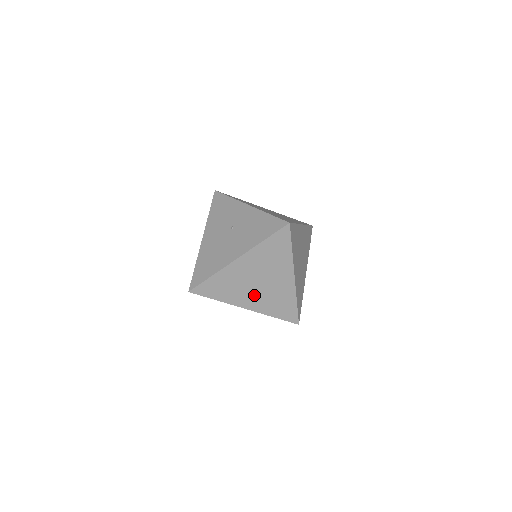
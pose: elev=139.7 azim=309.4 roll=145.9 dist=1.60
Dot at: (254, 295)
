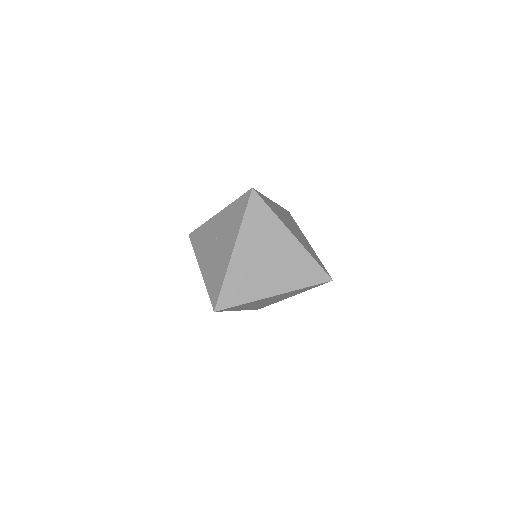
Dot at: (272, 276)
